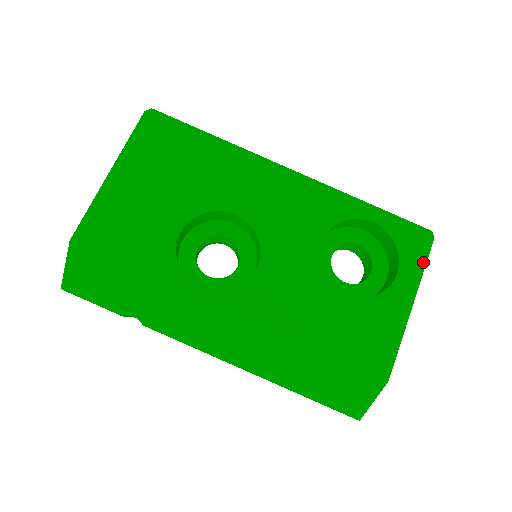
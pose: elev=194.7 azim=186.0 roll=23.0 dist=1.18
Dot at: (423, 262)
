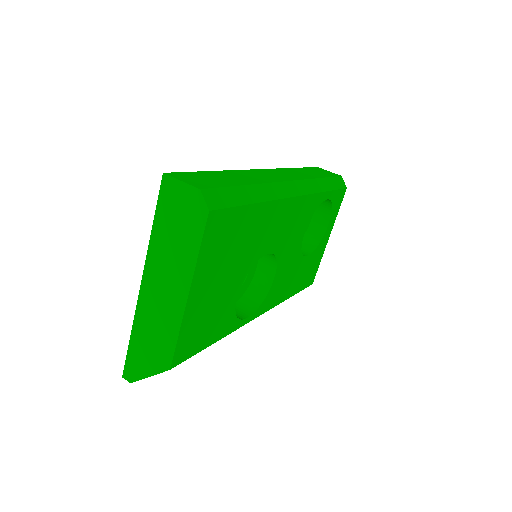
Dot at: (339, 208)
